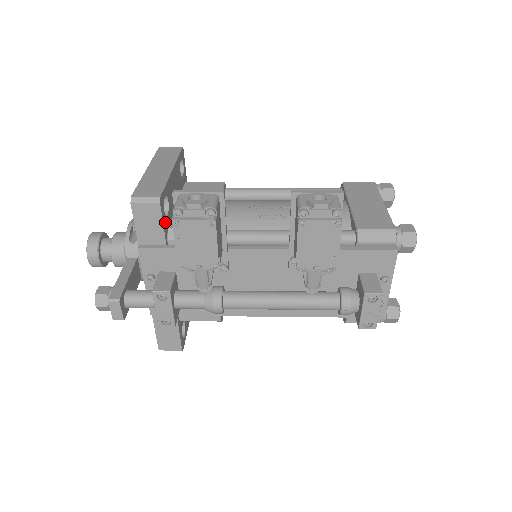
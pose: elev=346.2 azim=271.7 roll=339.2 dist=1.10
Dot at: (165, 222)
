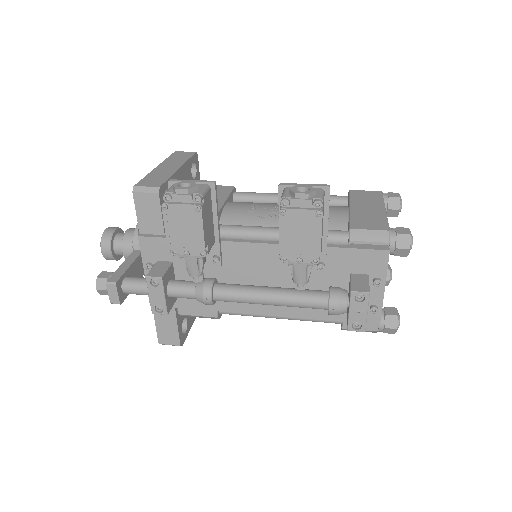
Dot at: occluded
